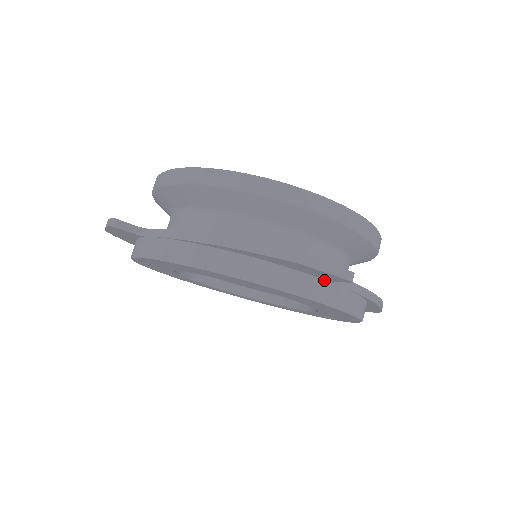
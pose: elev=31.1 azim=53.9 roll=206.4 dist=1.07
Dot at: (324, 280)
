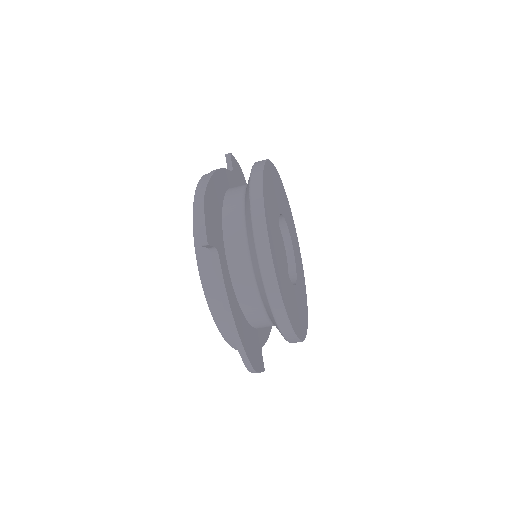
Dot at: occluded
